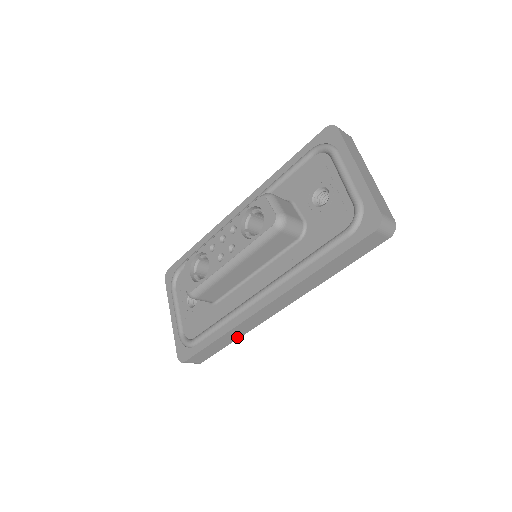
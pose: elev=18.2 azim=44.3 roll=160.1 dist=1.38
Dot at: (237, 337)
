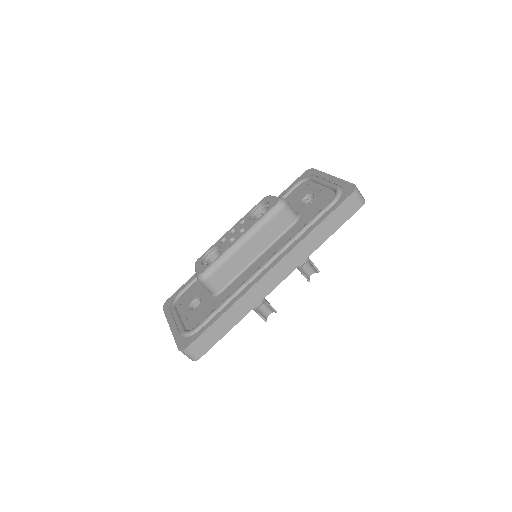
Dot at: (241, 317)
